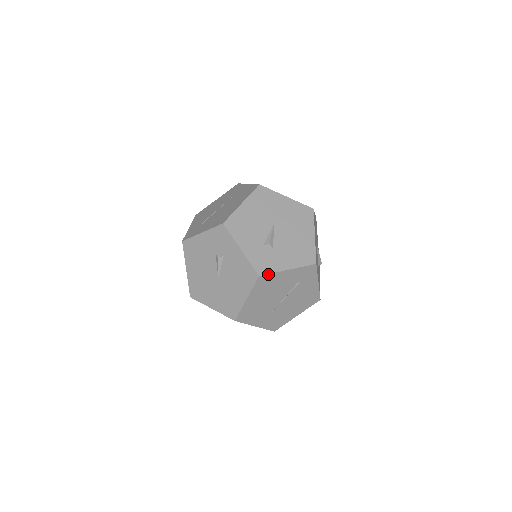
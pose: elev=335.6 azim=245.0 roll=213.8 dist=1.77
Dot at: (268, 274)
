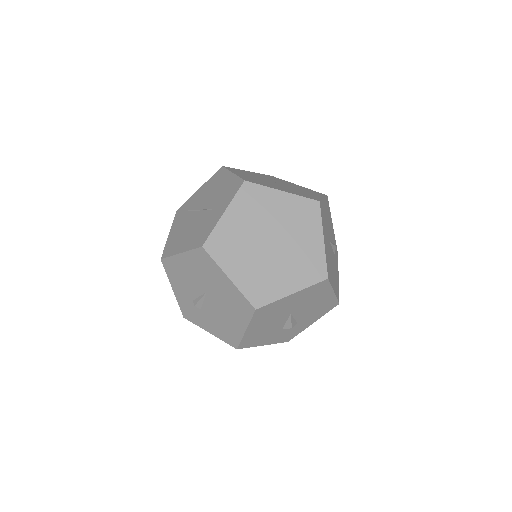
Dot at: occluded
